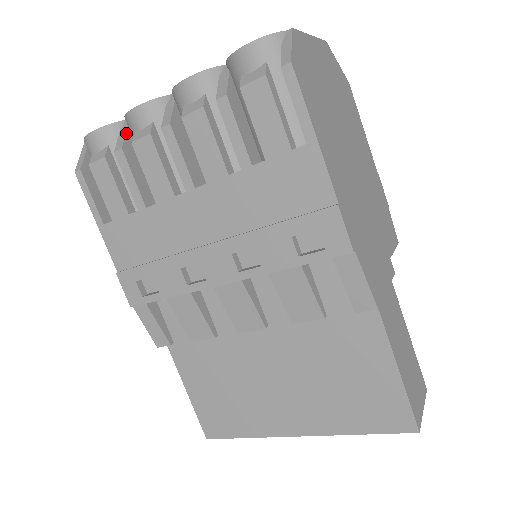
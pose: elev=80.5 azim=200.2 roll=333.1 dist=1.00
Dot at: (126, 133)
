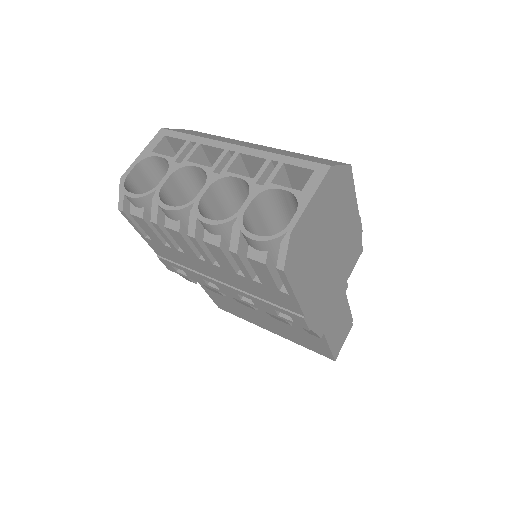
Dot at: (158, 208)
